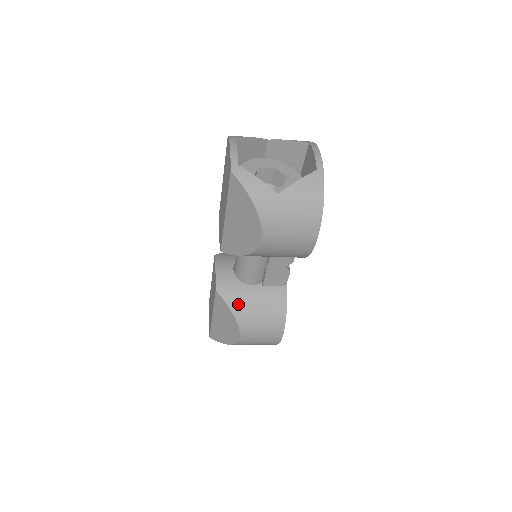
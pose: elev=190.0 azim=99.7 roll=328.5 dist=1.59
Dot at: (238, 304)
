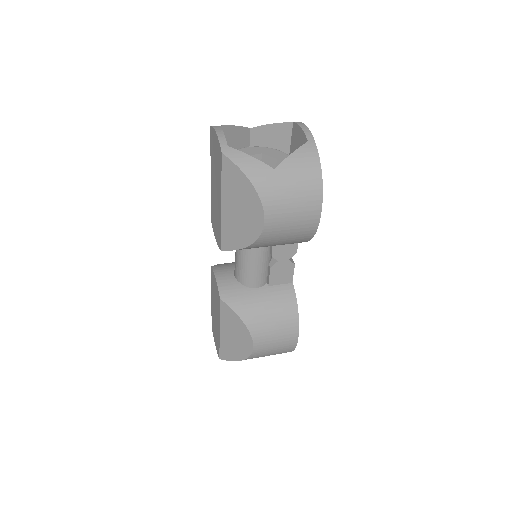
Dot at: (246, 310)
